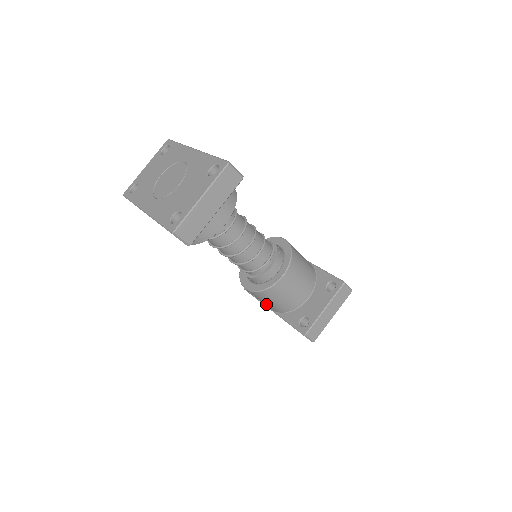
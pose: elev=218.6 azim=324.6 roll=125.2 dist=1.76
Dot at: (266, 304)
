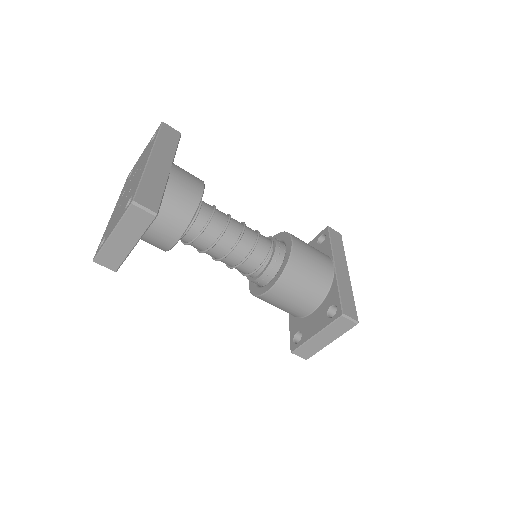
Dot at: occluded
